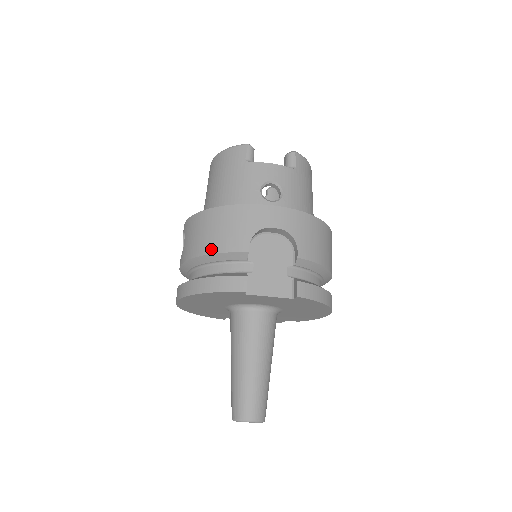
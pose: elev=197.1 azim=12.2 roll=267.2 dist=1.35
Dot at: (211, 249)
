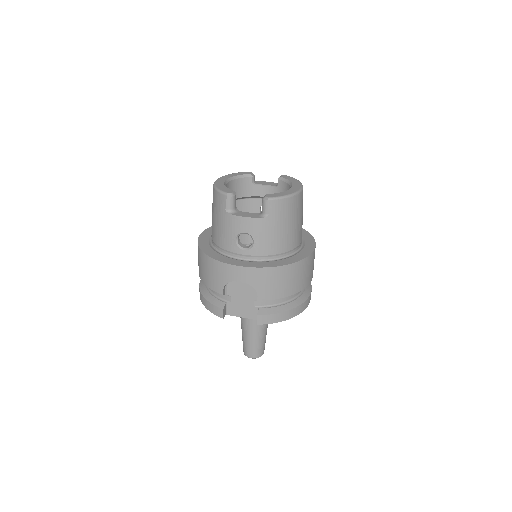
Dot at: (204, 281)
